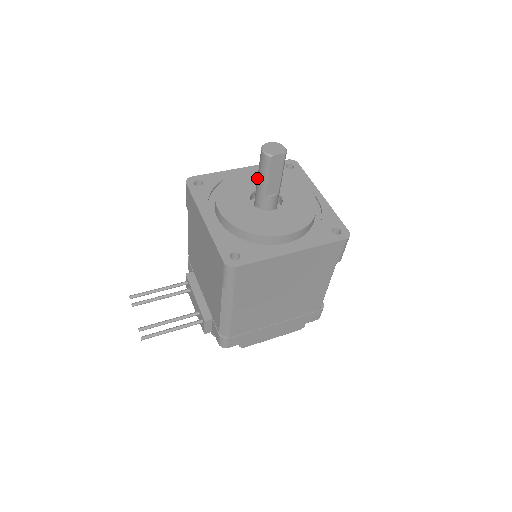
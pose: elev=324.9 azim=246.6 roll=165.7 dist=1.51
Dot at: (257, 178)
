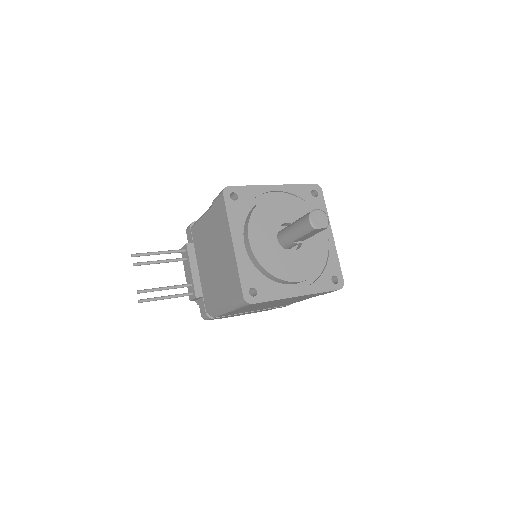
Dot at: (292, 227)
